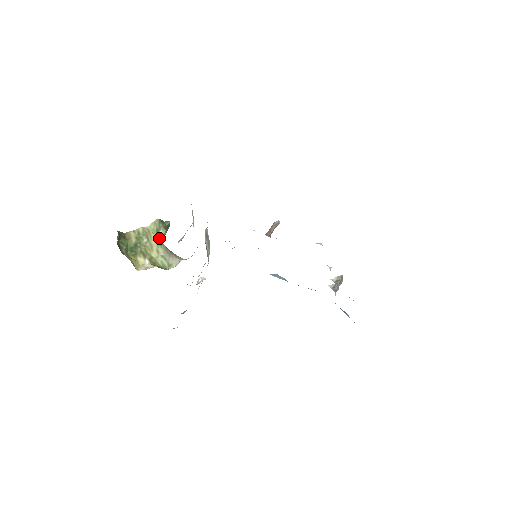
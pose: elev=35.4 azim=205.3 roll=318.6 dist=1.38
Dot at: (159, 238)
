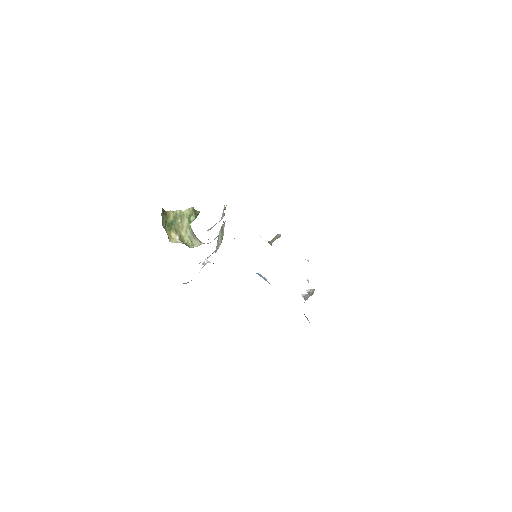
Dot at: (189, 222)
